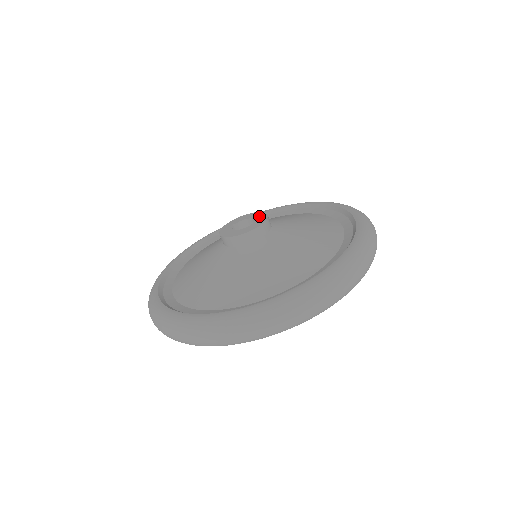
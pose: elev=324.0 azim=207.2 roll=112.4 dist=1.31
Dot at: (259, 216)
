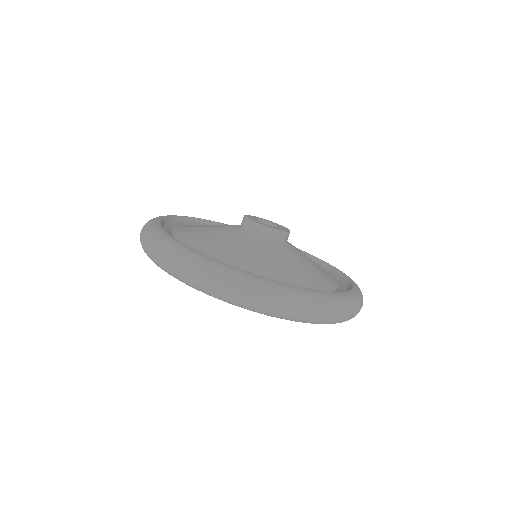
Dot at: occluded
